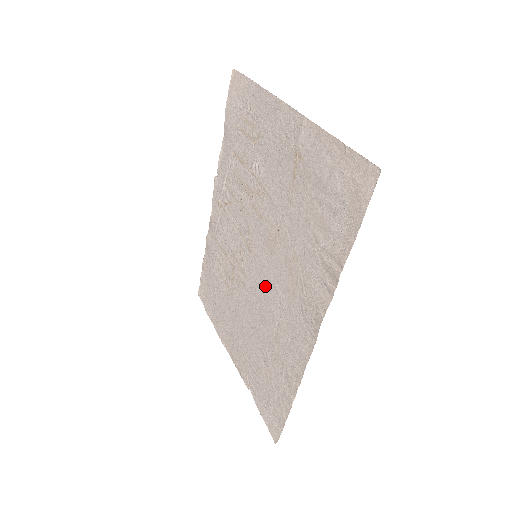
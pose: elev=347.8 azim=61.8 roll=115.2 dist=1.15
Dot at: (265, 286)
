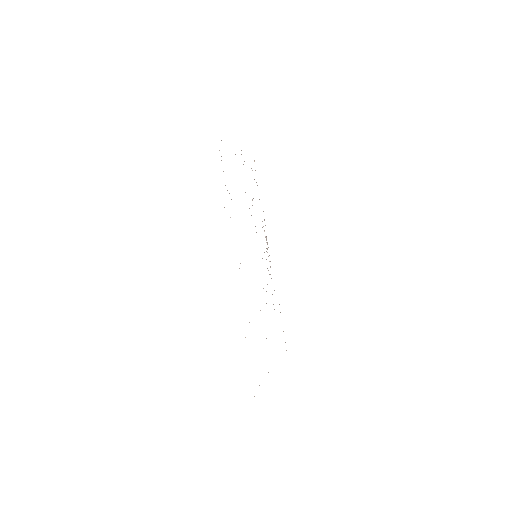
Dot at: occluded
